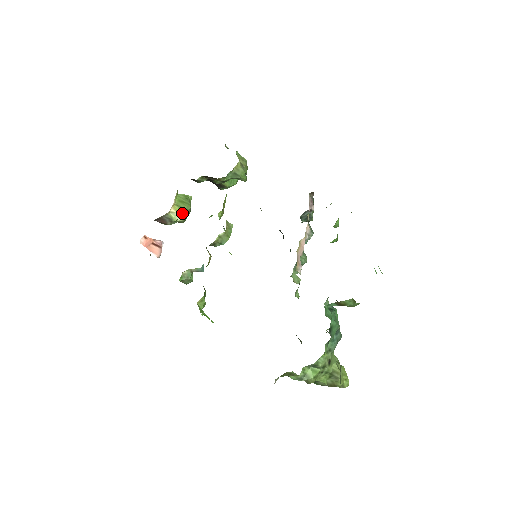
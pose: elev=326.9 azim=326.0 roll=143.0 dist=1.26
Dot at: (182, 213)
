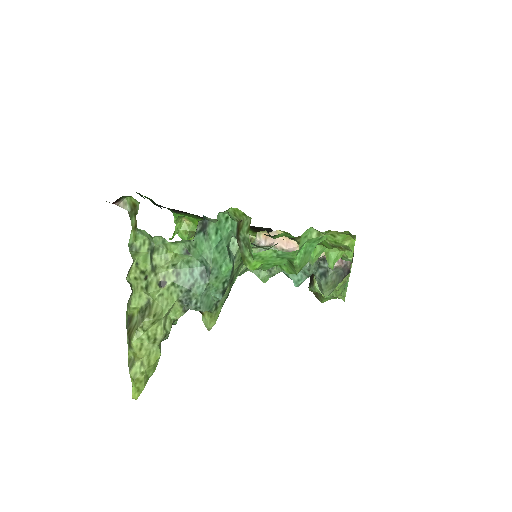
Dot at: occluded
